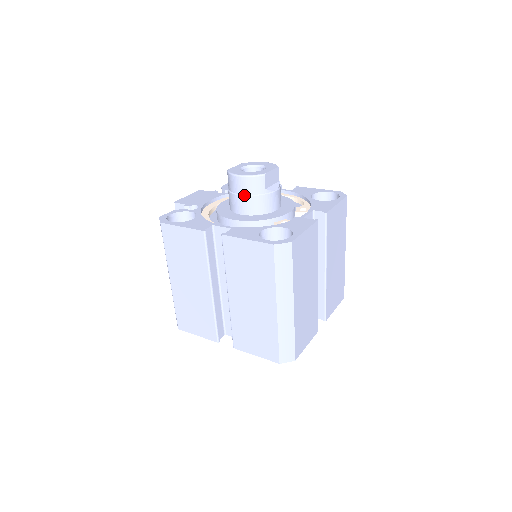
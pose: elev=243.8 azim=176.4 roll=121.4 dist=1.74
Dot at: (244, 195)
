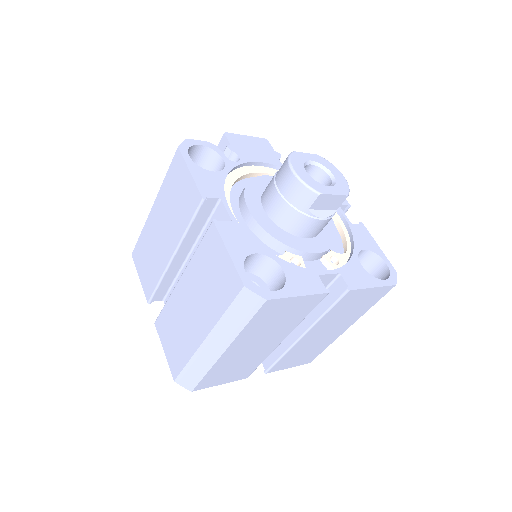
Dot at: (282, 195)
